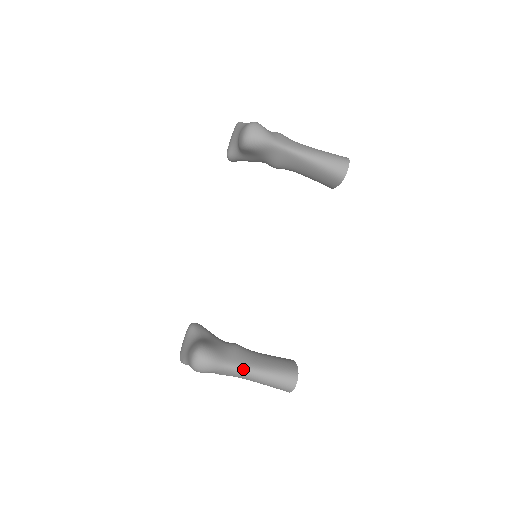
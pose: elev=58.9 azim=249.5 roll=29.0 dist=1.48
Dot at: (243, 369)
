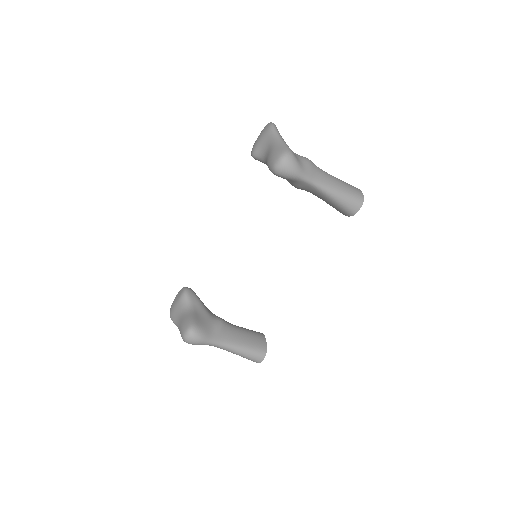
Dot at: (224, 346)
